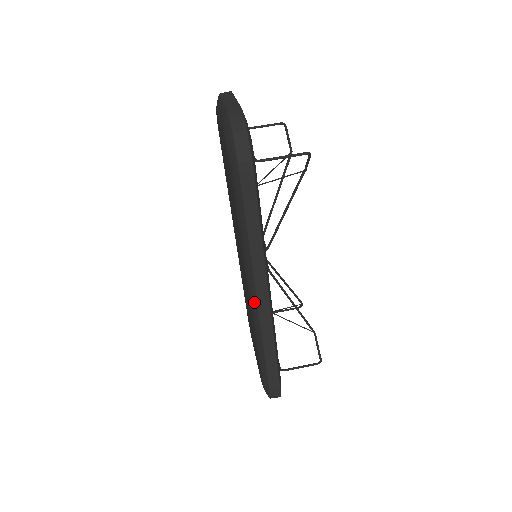
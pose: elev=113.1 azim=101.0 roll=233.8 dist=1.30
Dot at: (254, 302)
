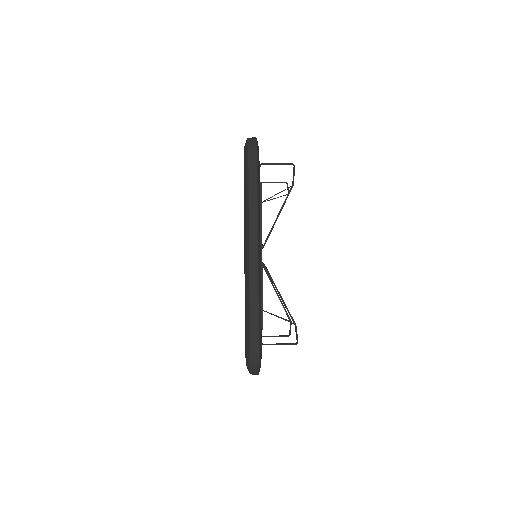
Dot at: (247, 259)
